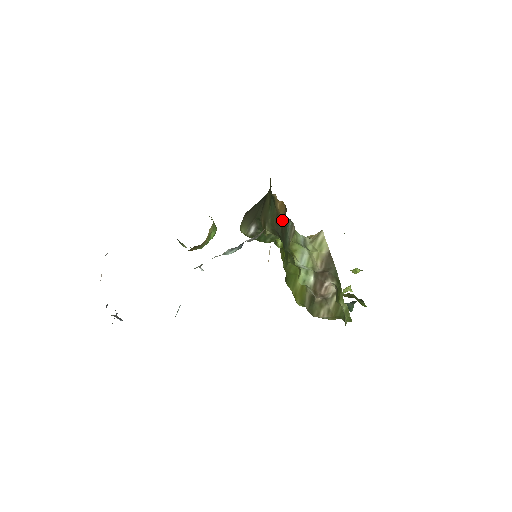
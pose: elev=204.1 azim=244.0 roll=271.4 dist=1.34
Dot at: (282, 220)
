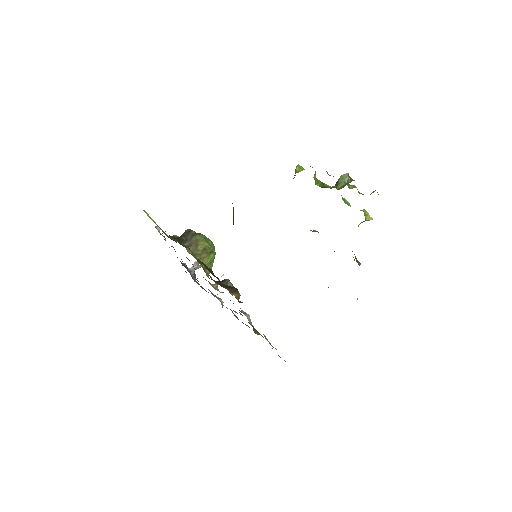
Dot at: occluded
